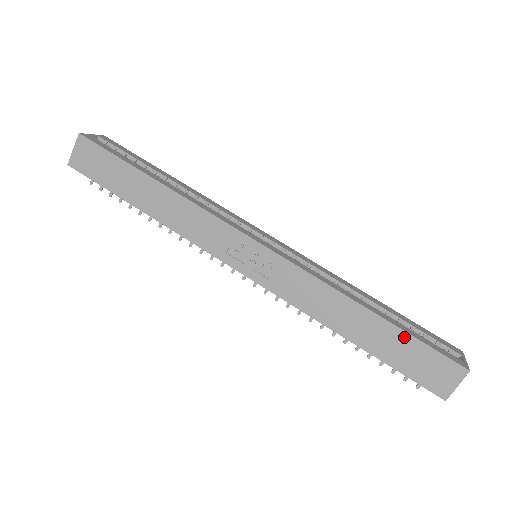
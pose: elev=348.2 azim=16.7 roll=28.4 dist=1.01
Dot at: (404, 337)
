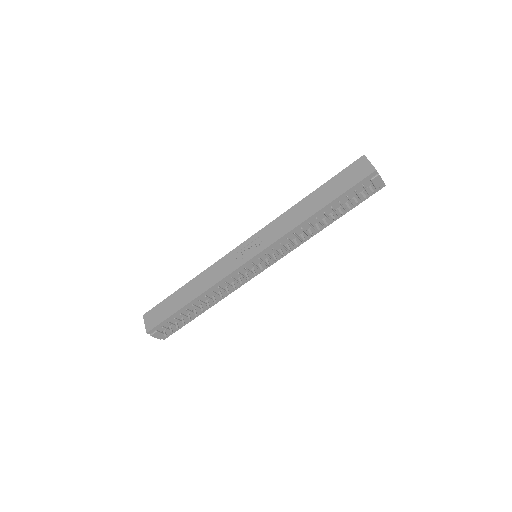
Dot at: (330, 183)
